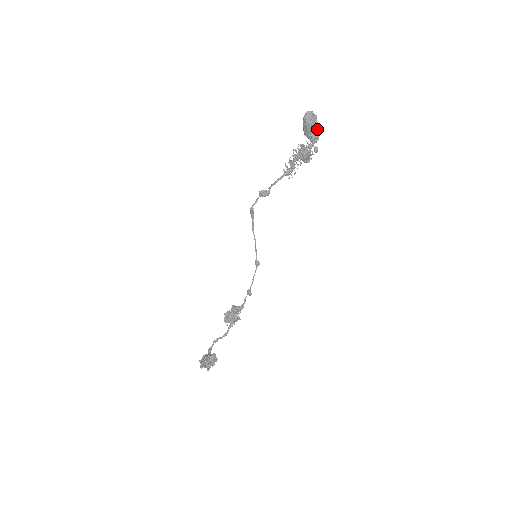
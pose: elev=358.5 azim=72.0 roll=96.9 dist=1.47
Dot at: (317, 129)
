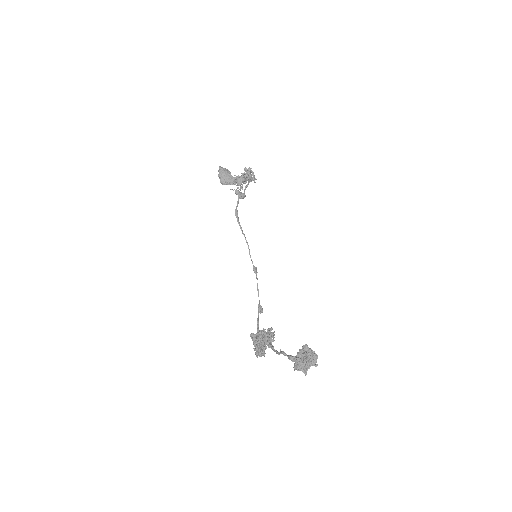
Dot at: occluded
